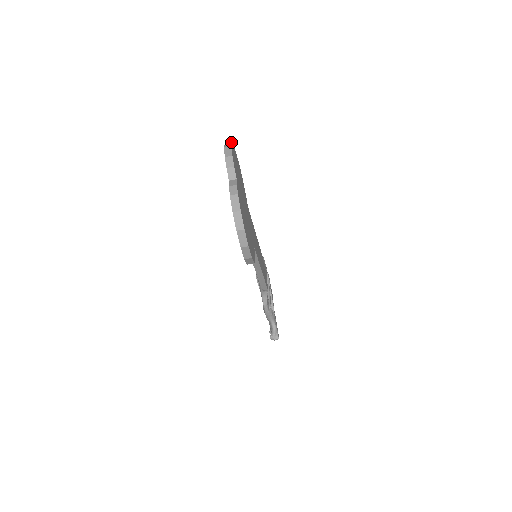
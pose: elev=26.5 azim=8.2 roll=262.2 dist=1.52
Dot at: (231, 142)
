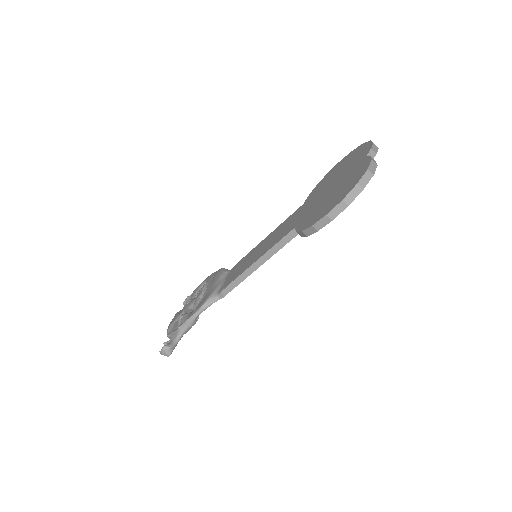
Dot at: occluded
